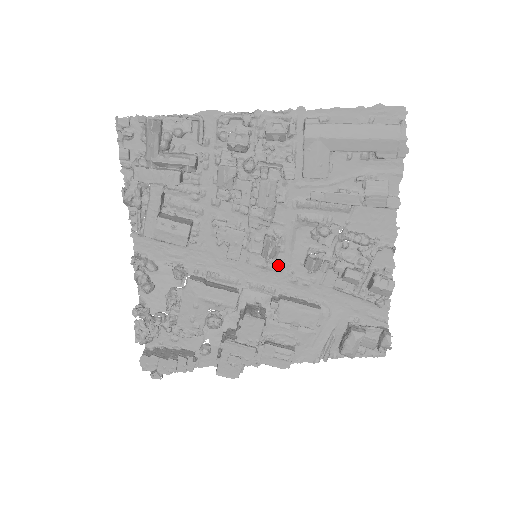
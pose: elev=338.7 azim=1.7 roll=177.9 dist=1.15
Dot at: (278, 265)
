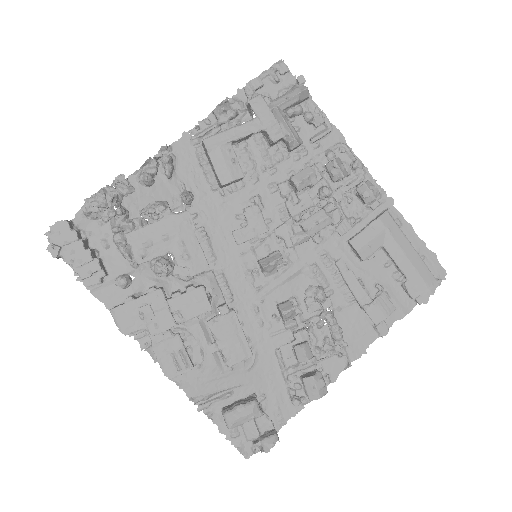
Dot at: (258, 284)
